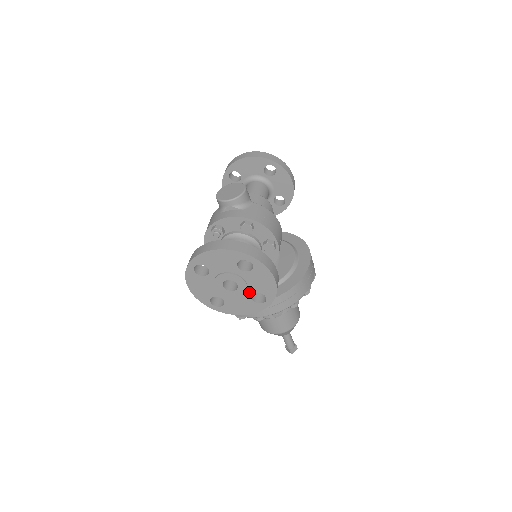
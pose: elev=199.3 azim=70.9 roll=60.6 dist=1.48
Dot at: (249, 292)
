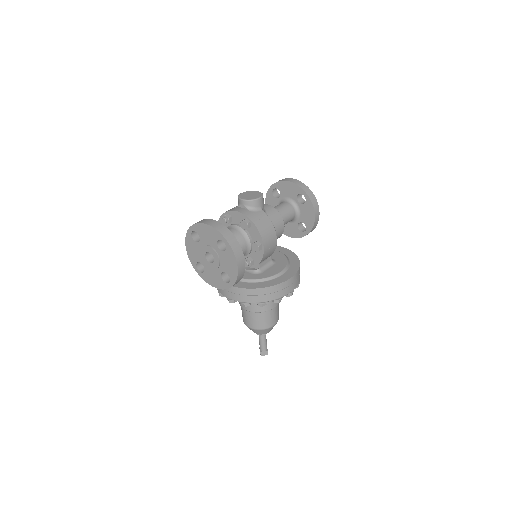
Dot at: (220, 269)
